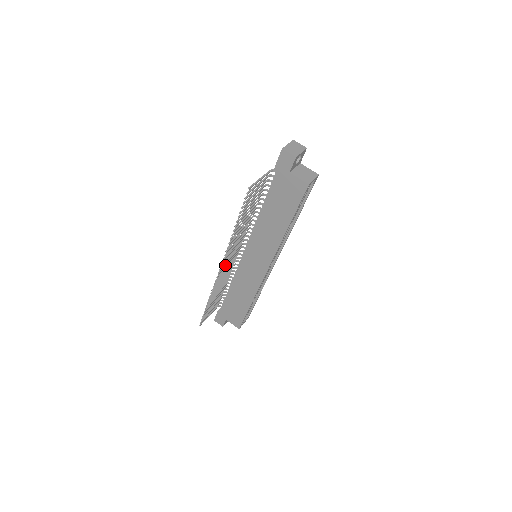
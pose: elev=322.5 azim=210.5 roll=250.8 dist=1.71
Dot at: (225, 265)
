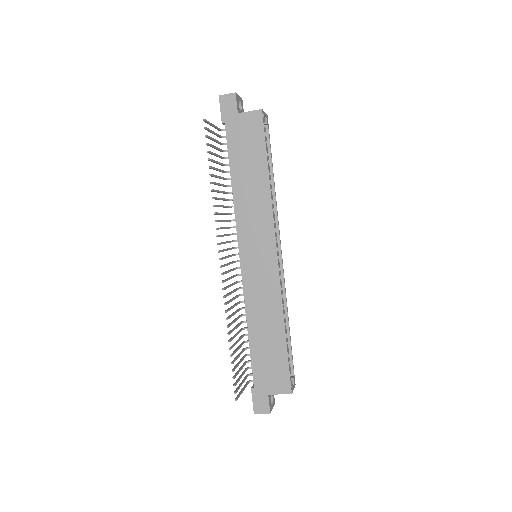
Dot at: (225, 265)
